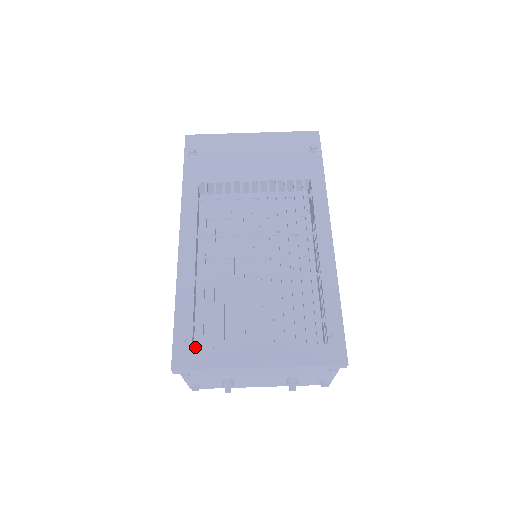
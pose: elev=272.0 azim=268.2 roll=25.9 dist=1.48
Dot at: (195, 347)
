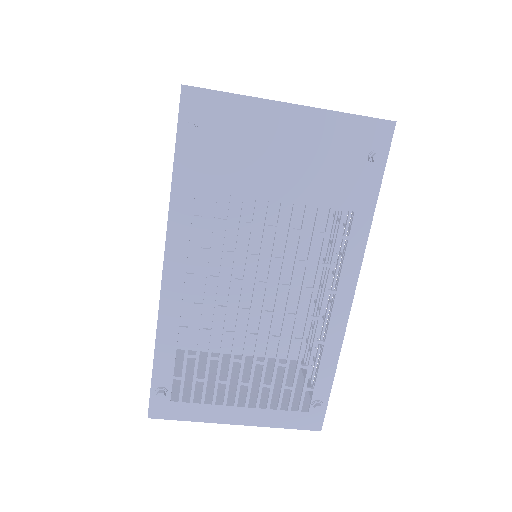
Dot at: occluded
